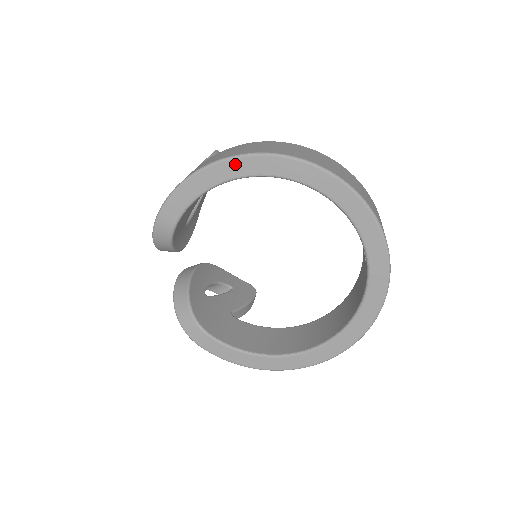
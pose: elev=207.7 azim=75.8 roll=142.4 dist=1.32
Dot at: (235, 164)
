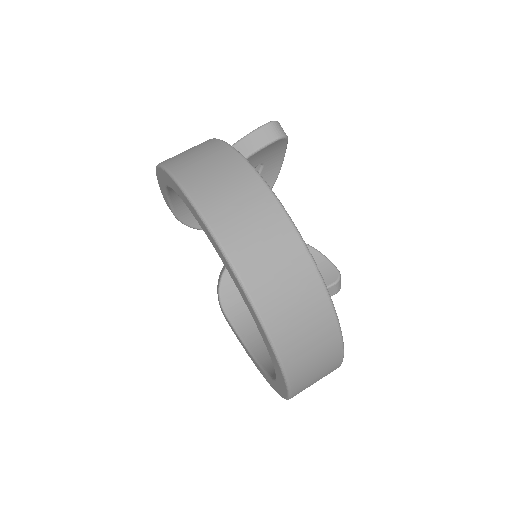
Dot at: (161, 173)
